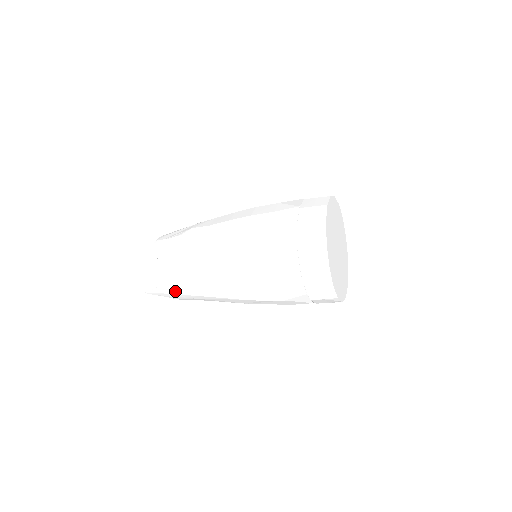
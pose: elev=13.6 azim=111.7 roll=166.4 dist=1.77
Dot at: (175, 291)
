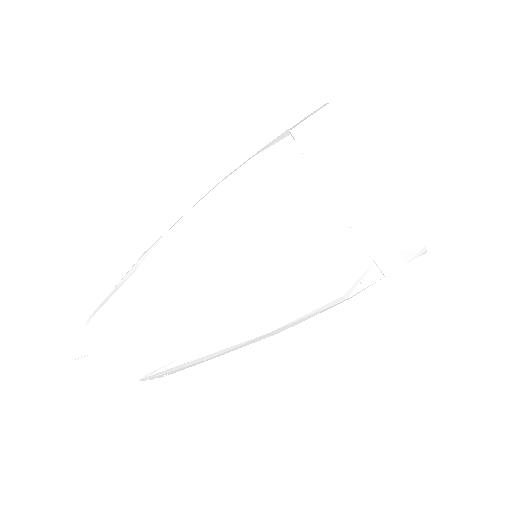
Dot at: (112, 312)
